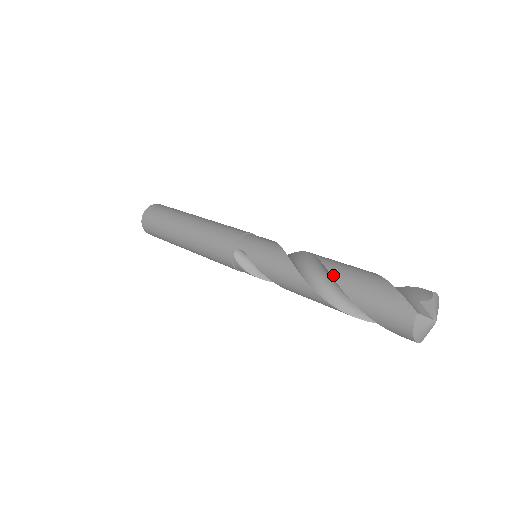
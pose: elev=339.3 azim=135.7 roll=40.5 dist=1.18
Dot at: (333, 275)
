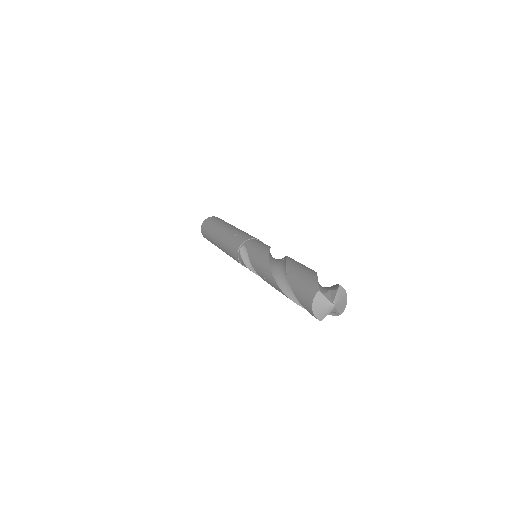
Dot at: (287, 264)
